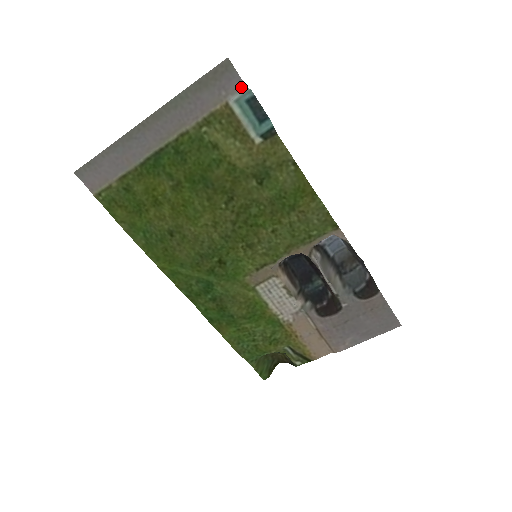
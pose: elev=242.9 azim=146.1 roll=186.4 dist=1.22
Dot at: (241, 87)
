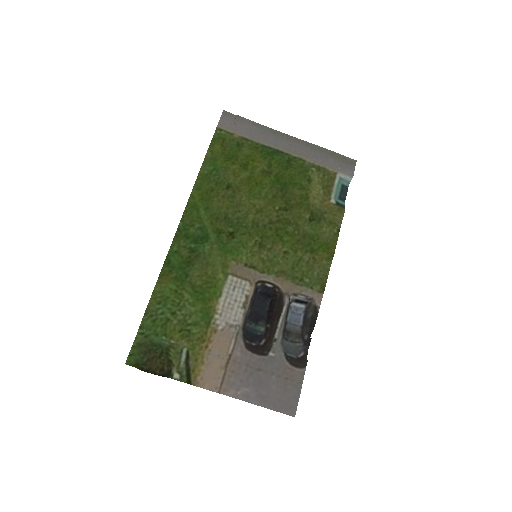
Dot at: (350, 175)
